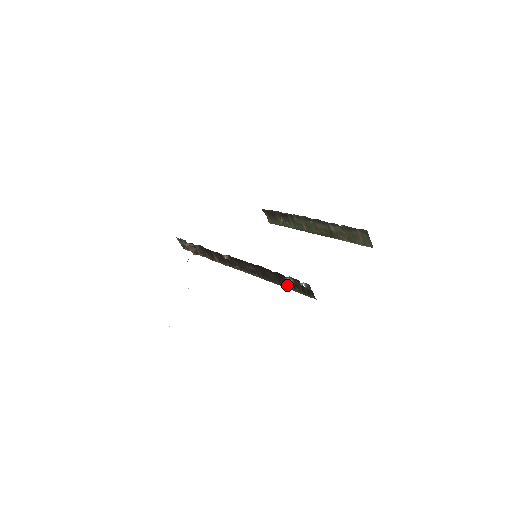
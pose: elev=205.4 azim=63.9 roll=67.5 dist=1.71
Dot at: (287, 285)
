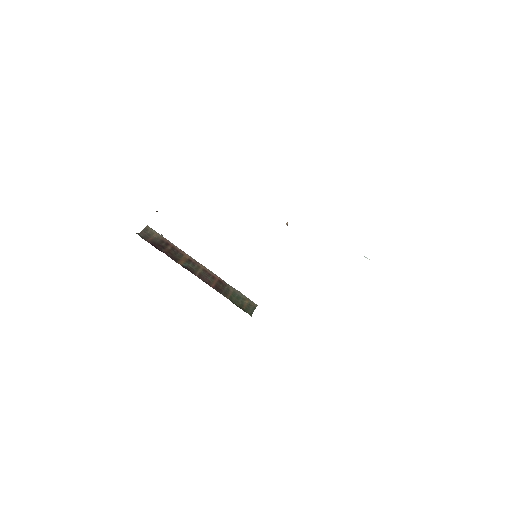
Dot at: occluded
